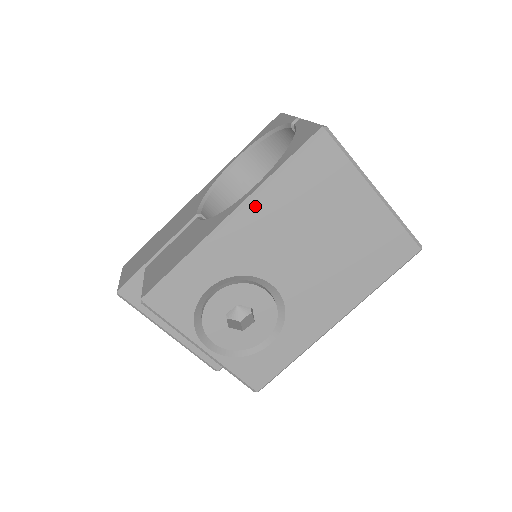
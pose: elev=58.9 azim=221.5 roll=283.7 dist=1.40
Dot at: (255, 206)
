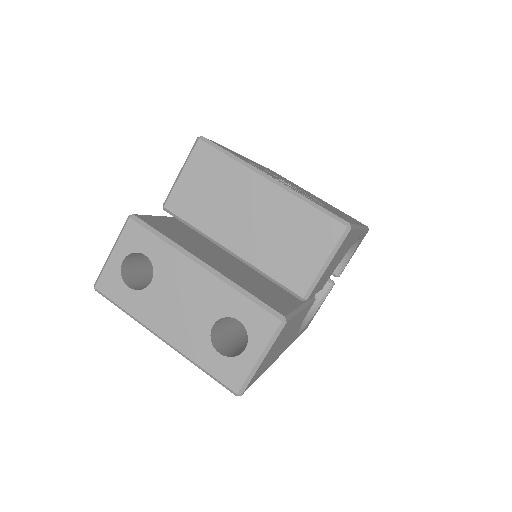
Dot at: occluded
